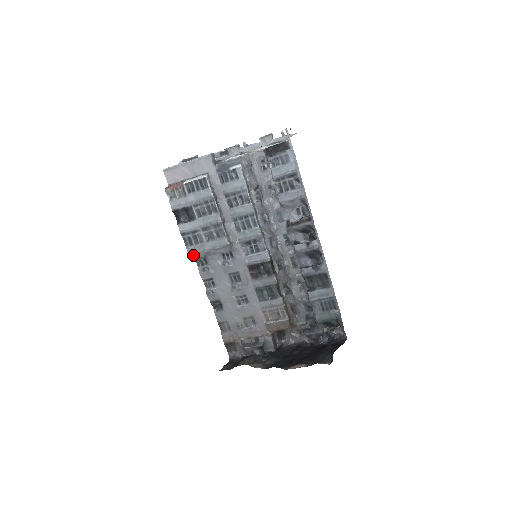
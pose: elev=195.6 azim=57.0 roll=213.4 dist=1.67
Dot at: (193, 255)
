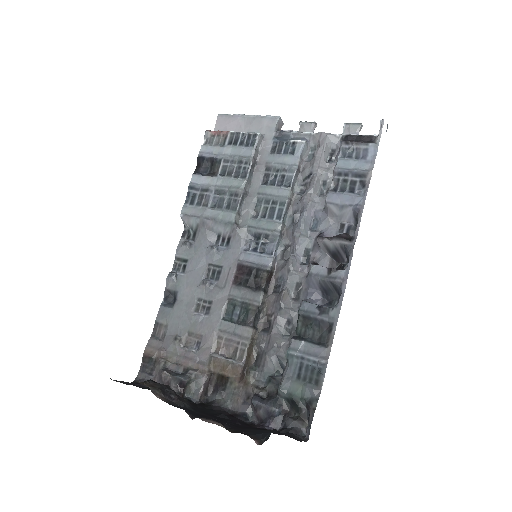
Dot at: (185, 217)
